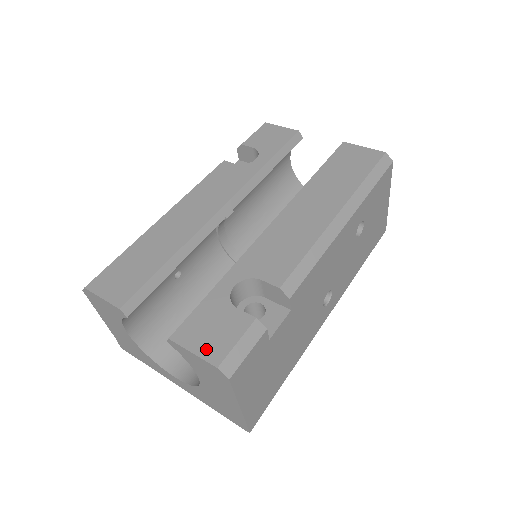
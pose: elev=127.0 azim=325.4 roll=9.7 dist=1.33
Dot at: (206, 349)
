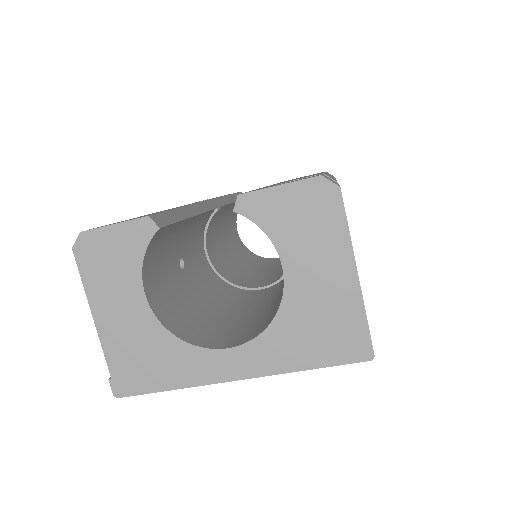
Dot at: occluded
